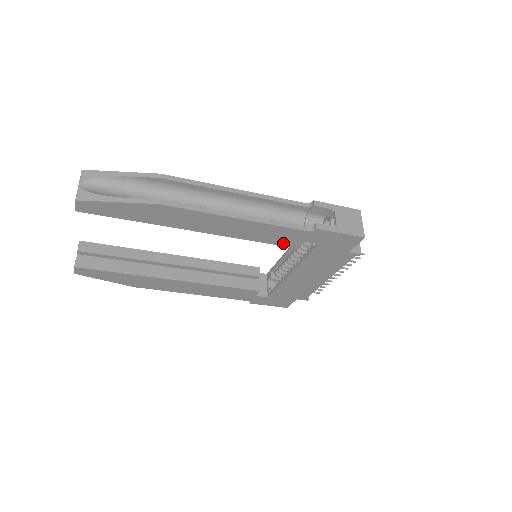
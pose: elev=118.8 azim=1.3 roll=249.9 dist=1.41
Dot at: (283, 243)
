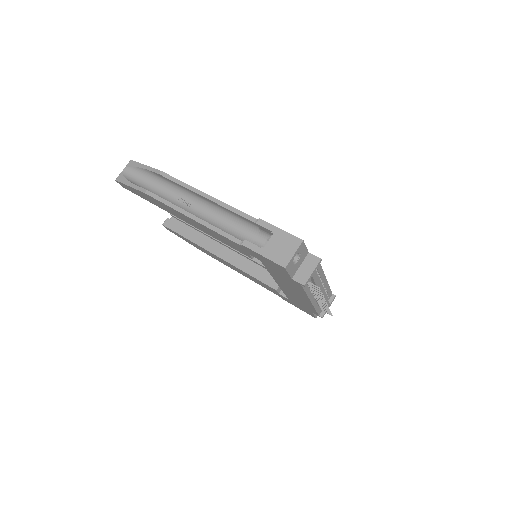
Dot at: (238, 250)
